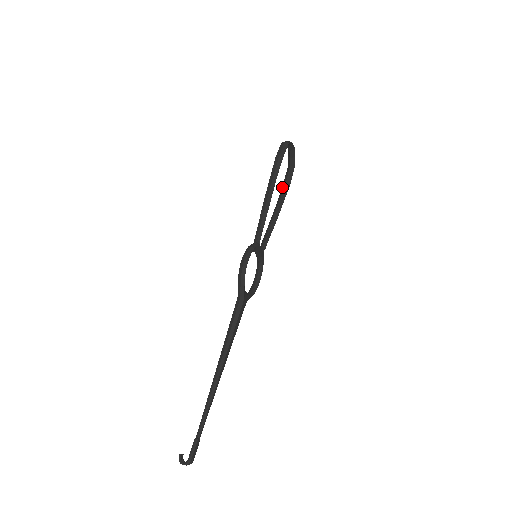
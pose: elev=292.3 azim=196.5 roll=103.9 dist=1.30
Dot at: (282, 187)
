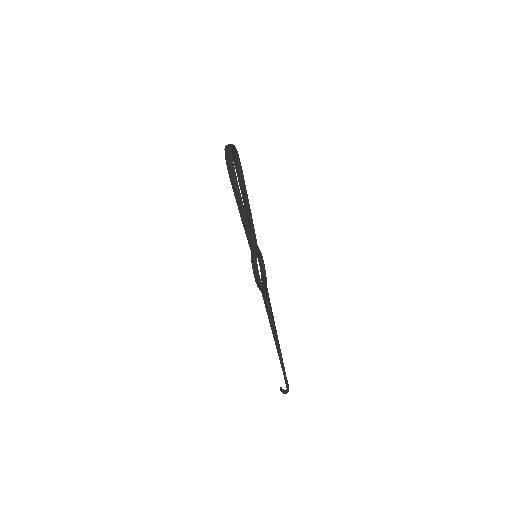
Dot at: (237, 176)
